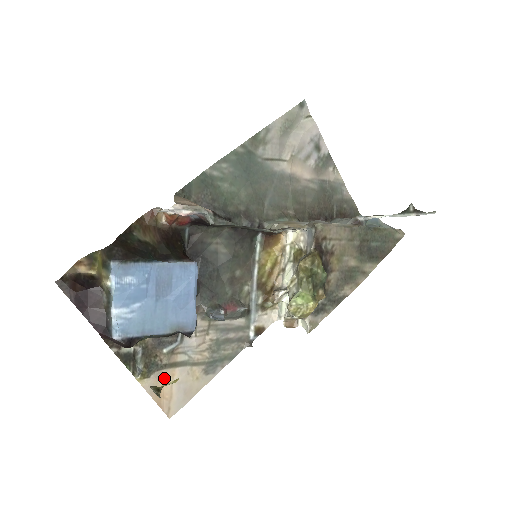
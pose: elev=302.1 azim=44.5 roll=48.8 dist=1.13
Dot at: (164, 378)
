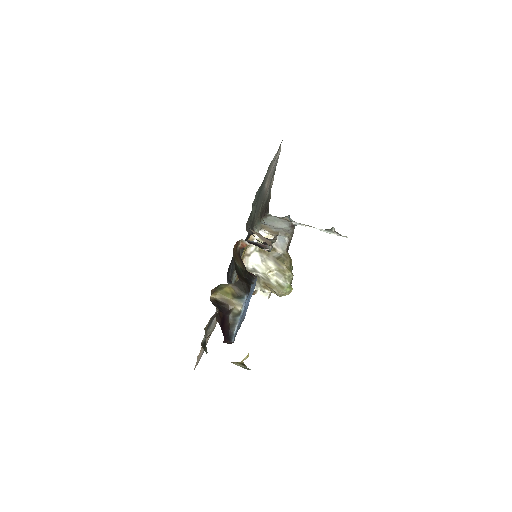
Dot at: (201, 347)
